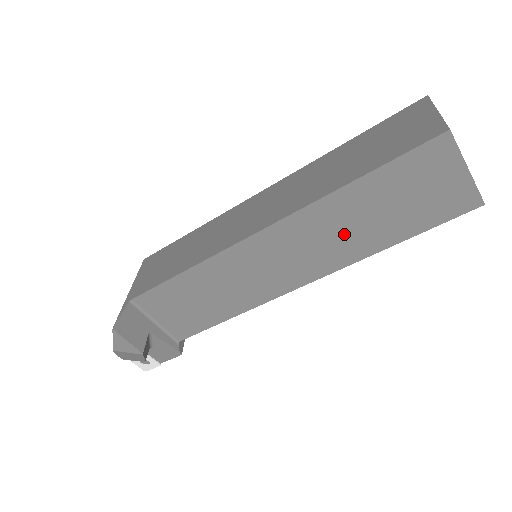
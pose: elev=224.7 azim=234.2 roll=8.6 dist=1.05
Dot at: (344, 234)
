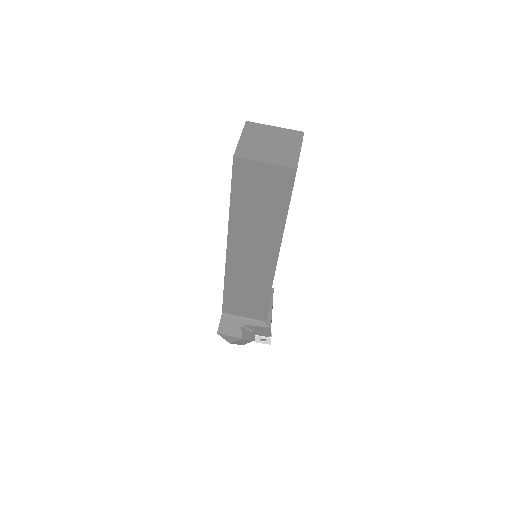
Dot at: (259, 228)
